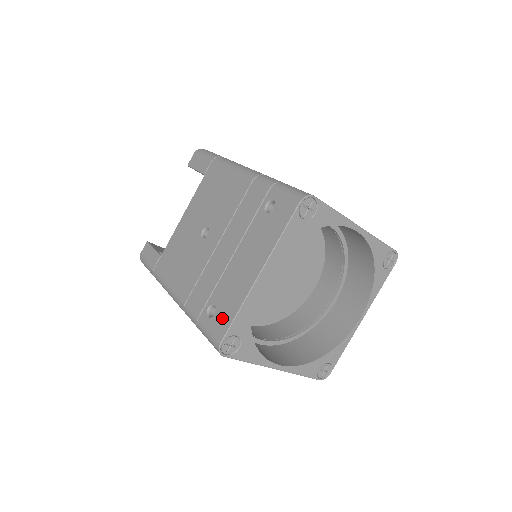
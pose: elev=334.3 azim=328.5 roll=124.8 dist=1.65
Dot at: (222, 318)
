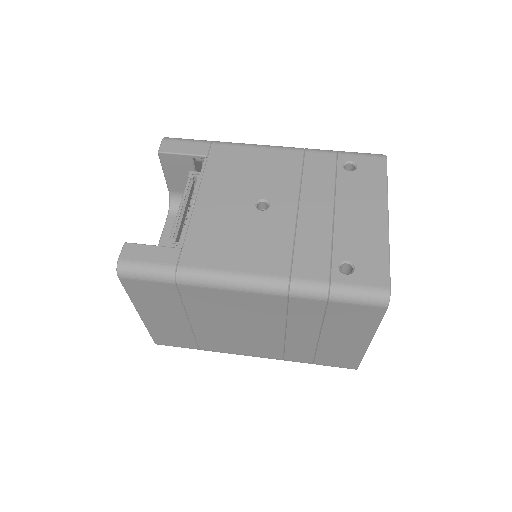
Dot at: (372, 266)
